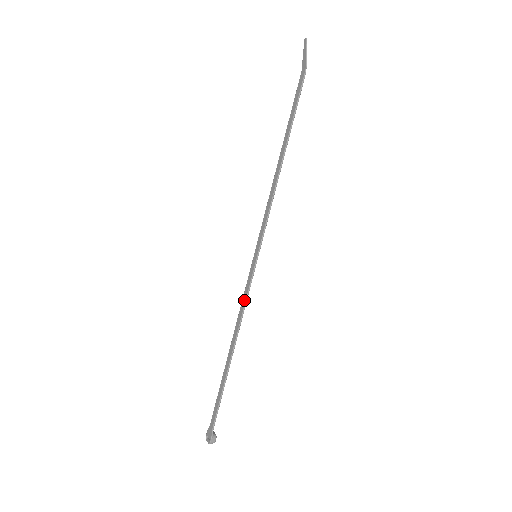
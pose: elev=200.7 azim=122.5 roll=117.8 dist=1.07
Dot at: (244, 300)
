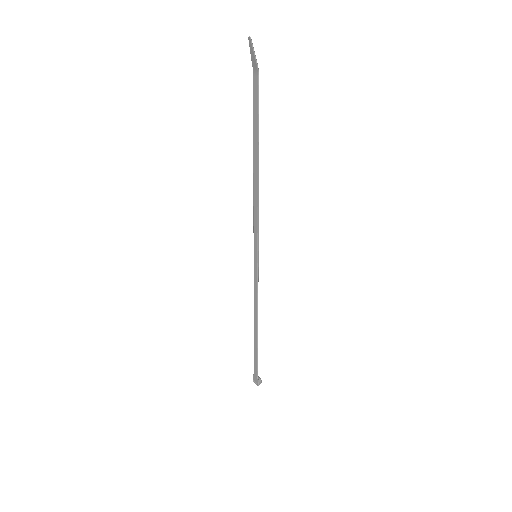
Dot at: (256, 291)
